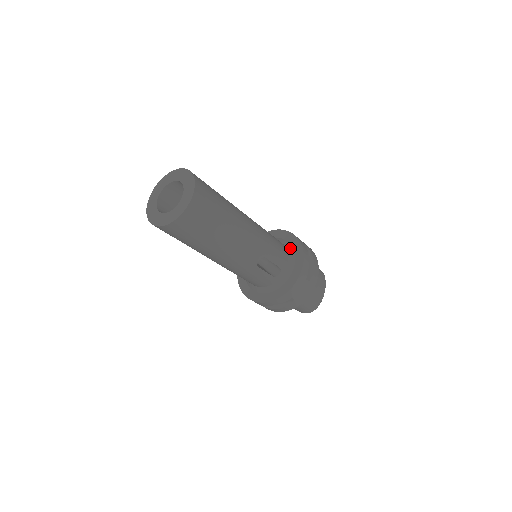
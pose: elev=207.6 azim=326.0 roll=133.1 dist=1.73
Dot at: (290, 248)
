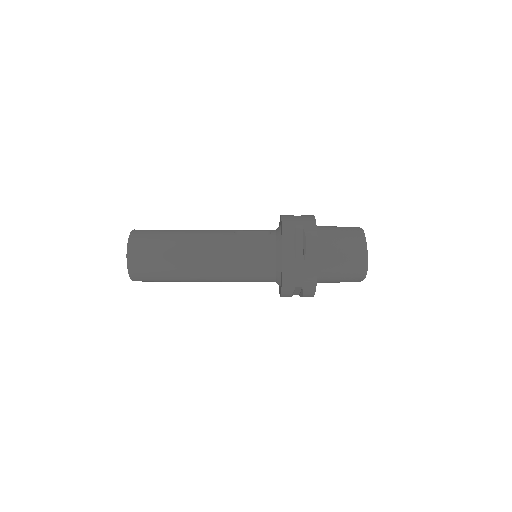
Dot at: (279, 279)
